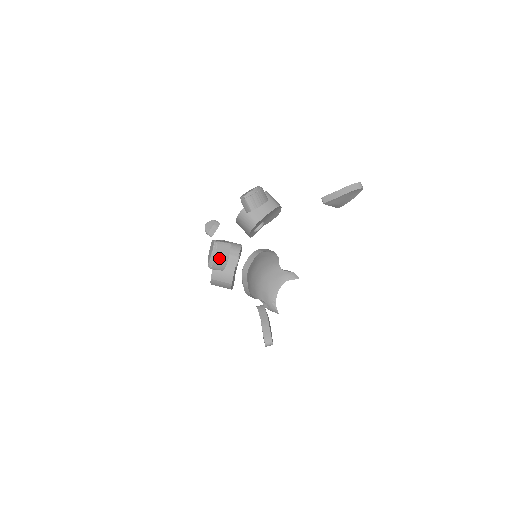
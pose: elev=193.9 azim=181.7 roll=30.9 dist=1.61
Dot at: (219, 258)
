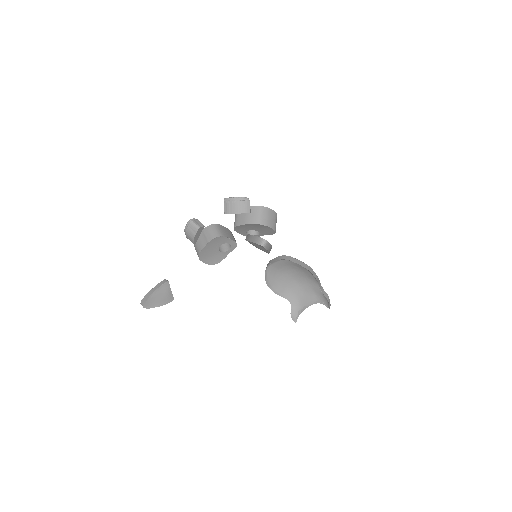
Dot at: (189, 233)
